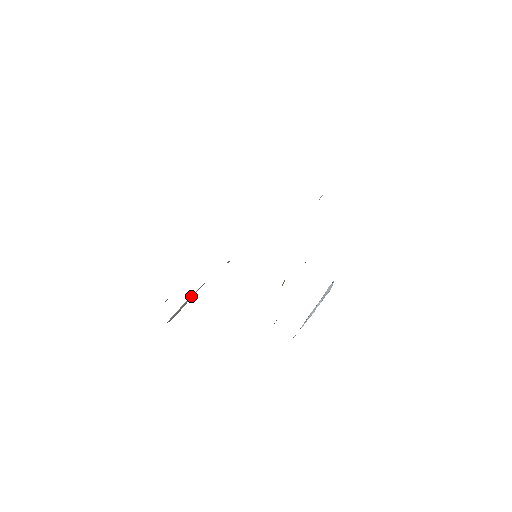
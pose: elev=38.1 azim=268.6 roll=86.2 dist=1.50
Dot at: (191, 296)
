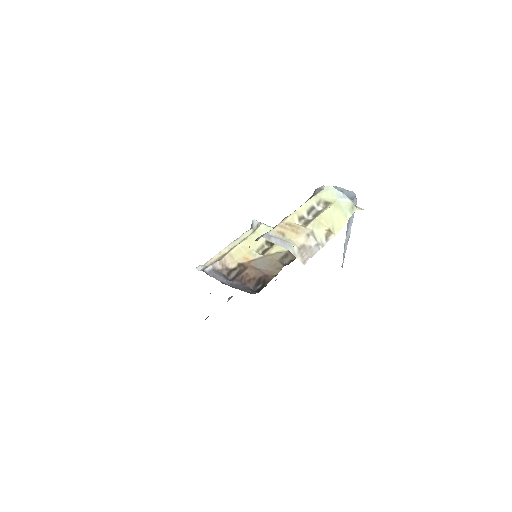
Dot at: occluded
